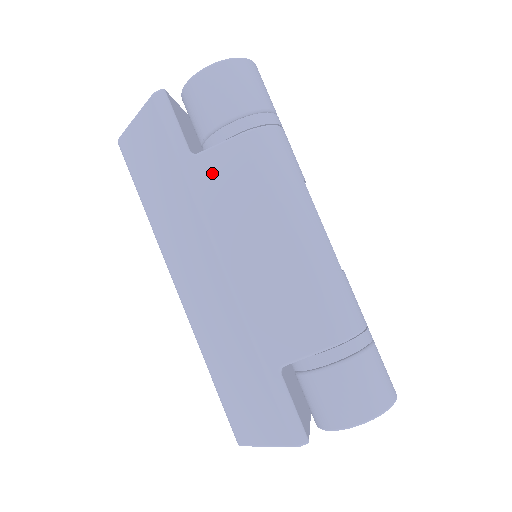
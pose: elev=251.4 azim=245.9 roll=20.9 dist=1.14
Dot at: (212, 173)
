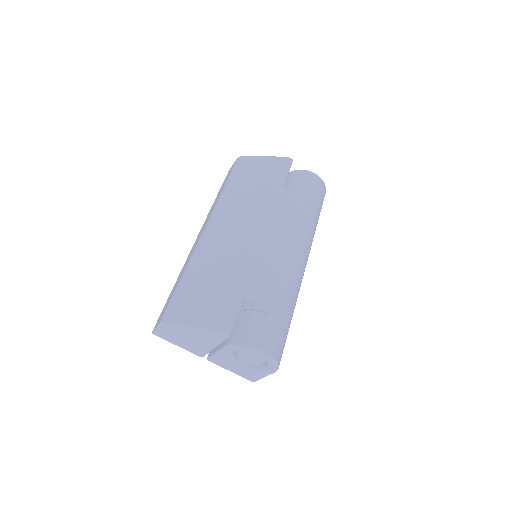
Dot at: (287, 200)
